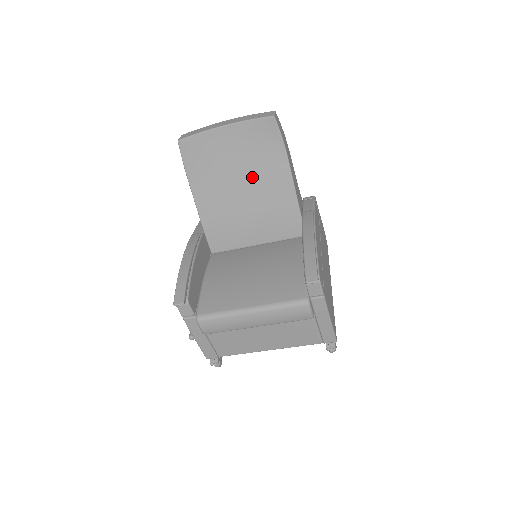
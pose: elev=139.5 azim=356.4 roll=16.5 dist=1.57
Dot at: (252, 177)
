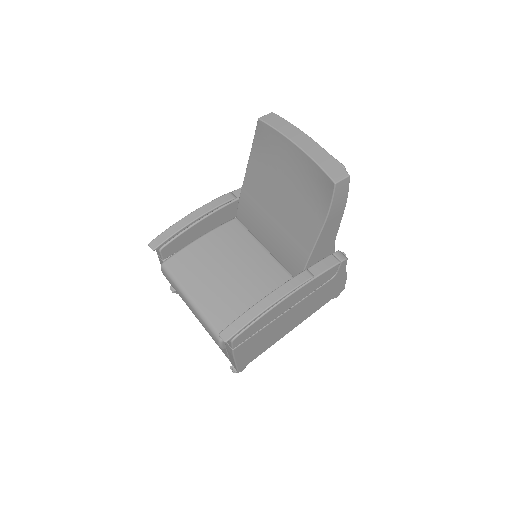
Dot at: (291, 205)
